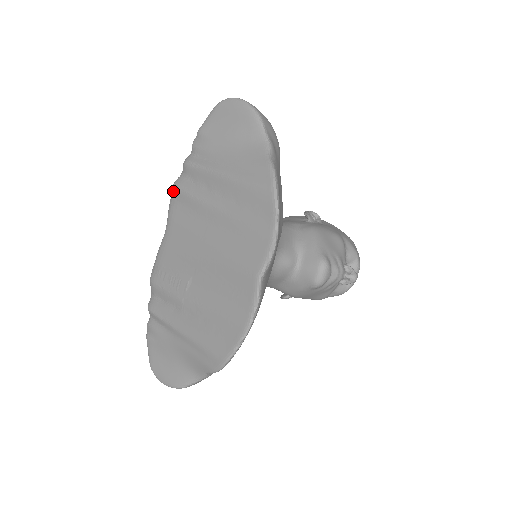
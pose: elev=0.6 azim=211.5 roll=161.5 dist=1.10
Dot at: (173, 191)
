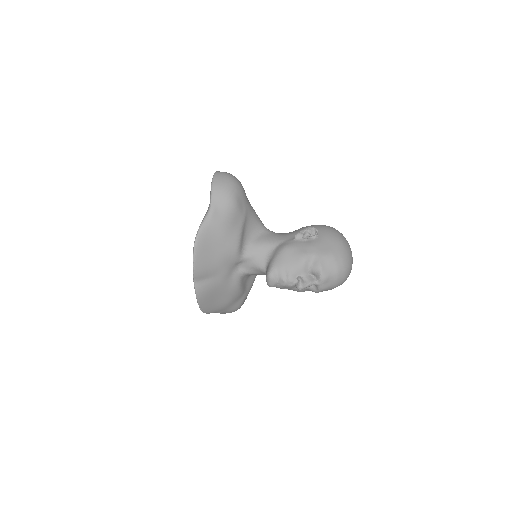
Dot at: occluded
